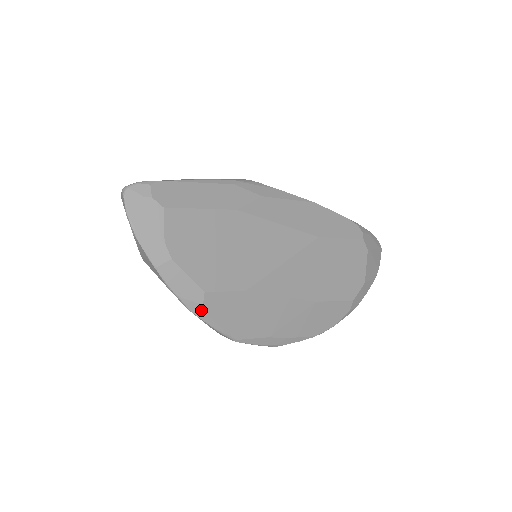
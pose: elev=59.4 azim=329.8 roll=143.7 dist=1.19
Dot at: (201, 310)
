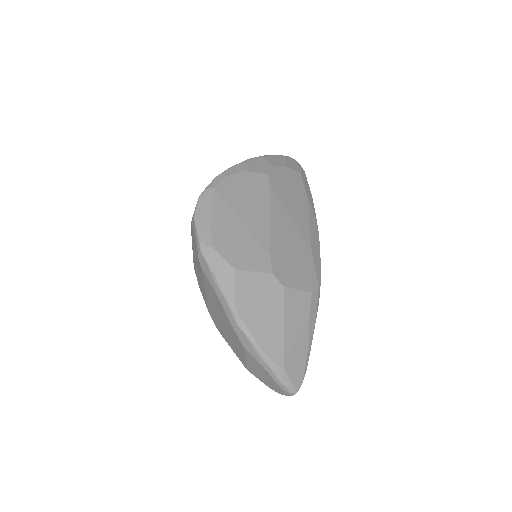
Dot at: occluded
